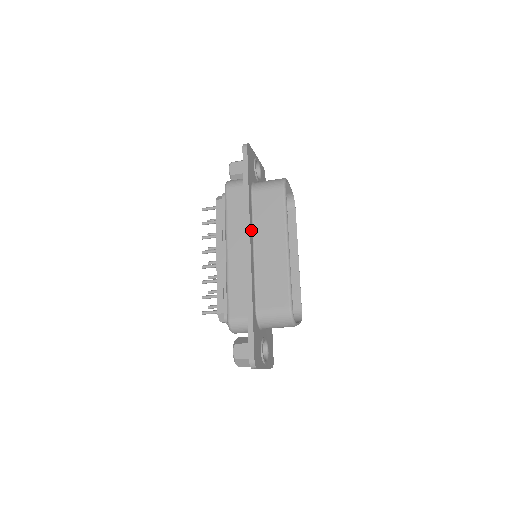
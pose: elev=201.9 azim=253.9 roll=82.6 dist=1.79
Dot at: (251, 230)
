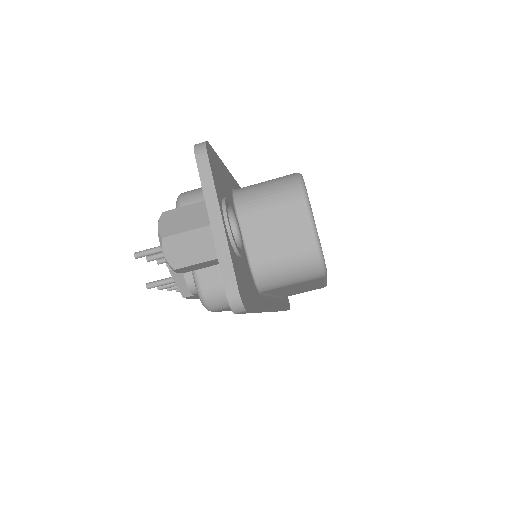
Dot at: occluded
